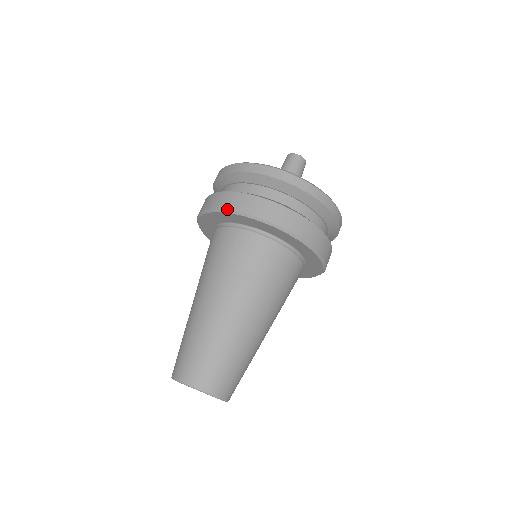
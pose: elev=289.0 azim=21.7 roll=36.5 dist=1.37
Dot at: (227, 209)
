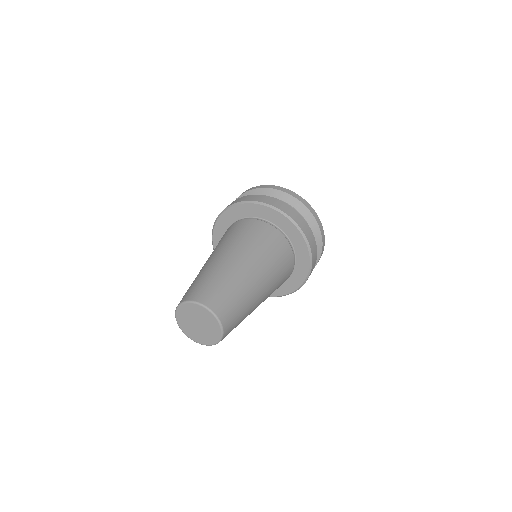
Dot at: (236, 202)
